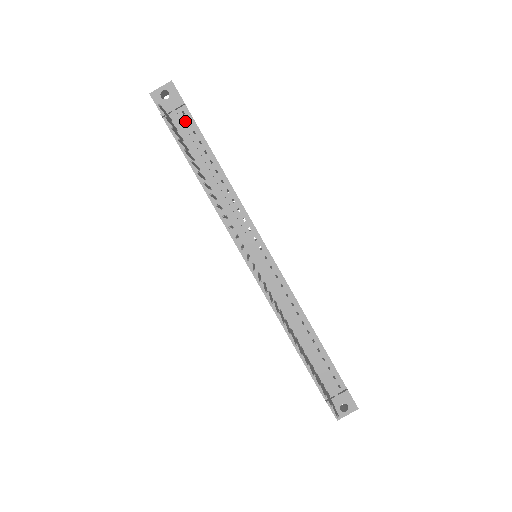
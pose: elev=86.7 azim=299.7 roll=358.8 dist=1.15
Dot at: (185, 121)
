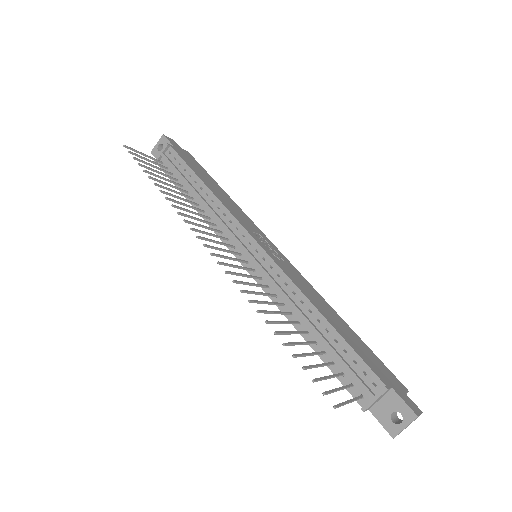
Dot at: (172, 159)
